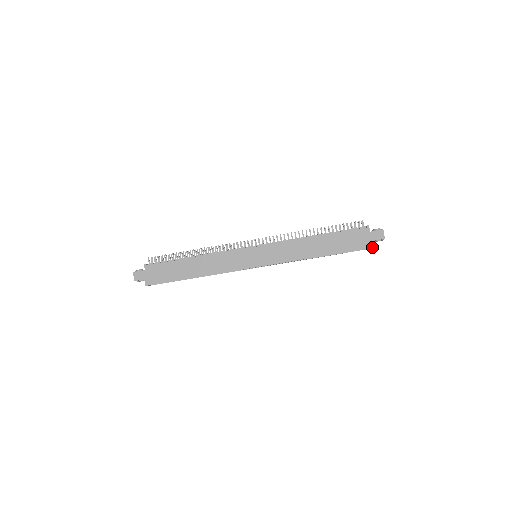
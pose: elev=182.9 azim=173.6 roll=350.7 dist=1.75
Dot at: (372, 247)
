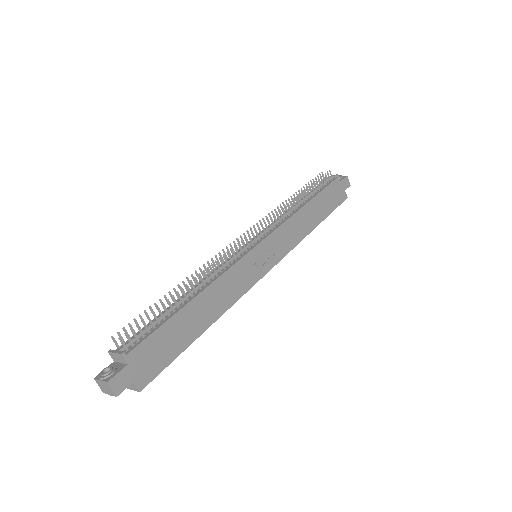
Dot at: (346, 198)
